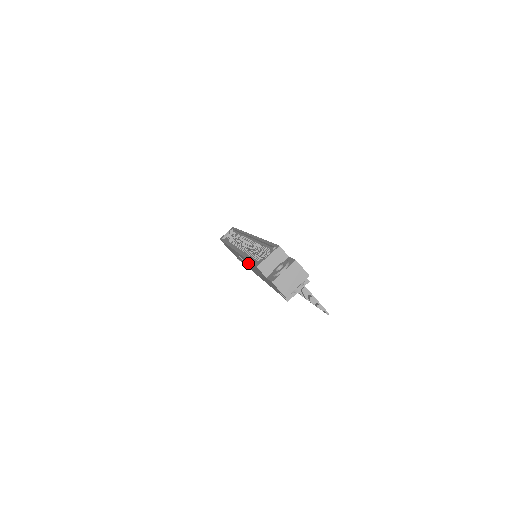
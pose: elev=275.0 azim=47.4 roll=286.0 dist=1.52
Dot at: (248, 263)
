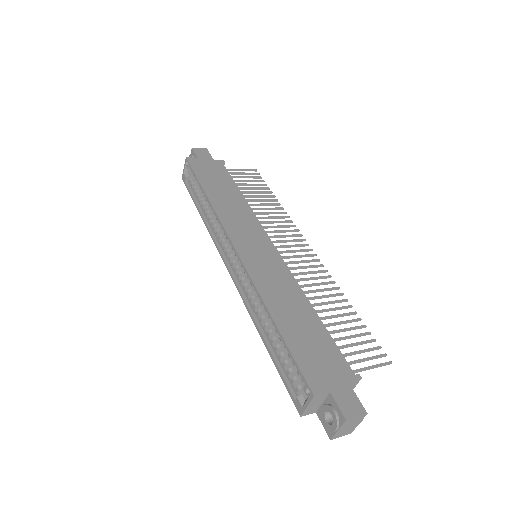
Dot at: occluded
